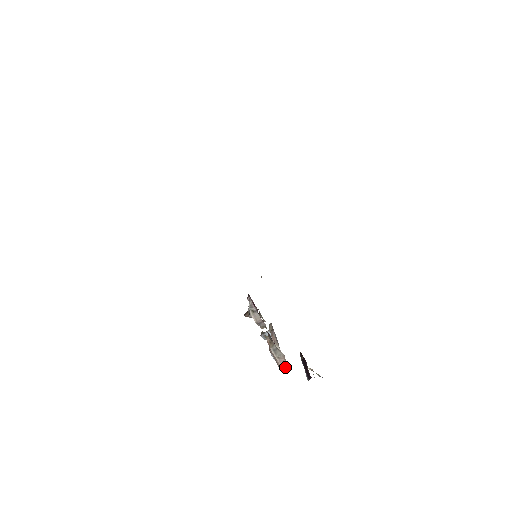
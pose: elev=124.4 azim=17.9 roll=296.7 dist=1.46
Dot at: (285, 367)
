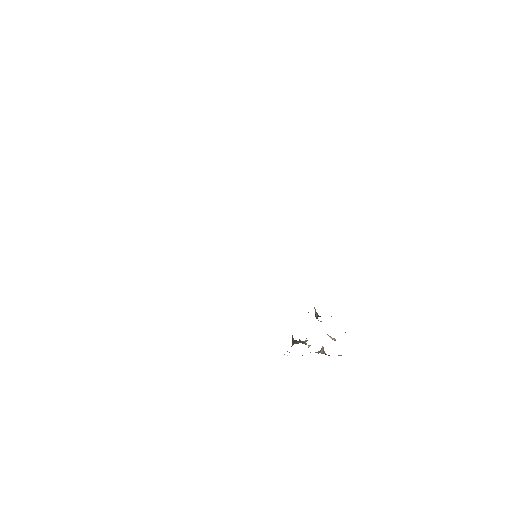
Dot at: occluded
